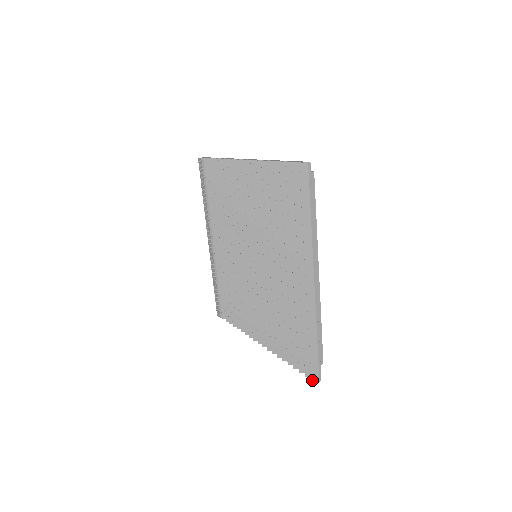
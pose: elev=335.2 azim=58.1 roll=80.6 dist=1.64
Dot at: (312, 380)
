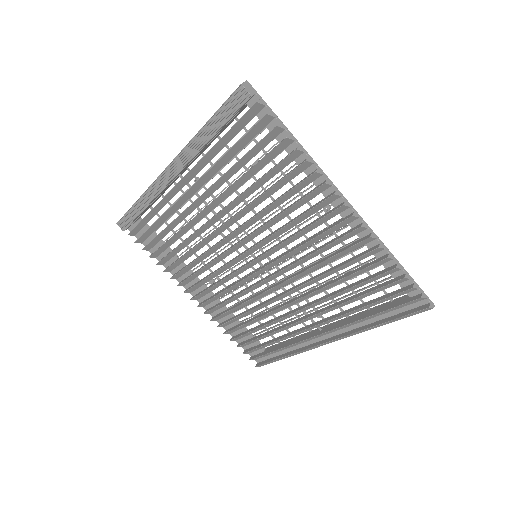
Dot at: occluded
